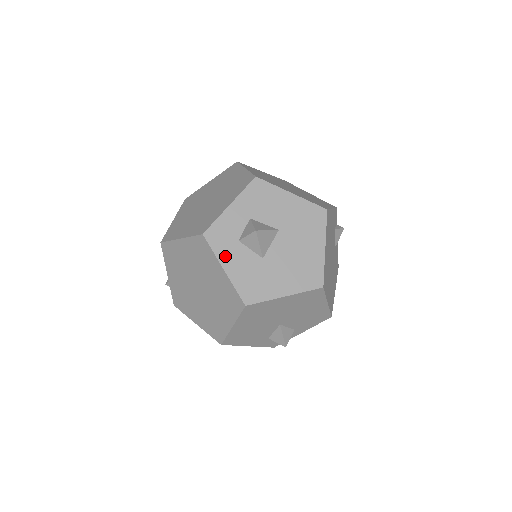
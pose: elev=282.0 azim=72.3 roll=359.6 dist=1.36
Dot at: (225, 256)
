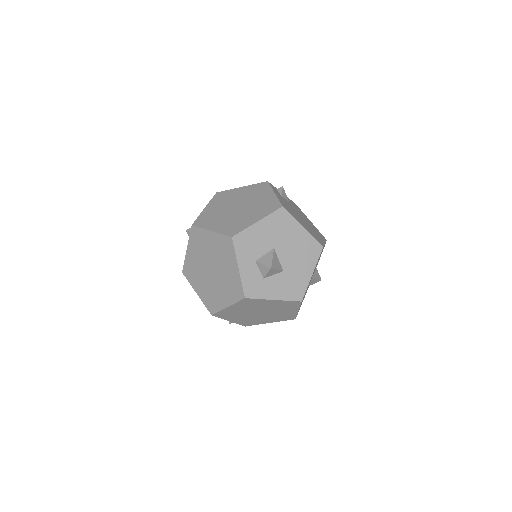
Dot at: (267, 294)
